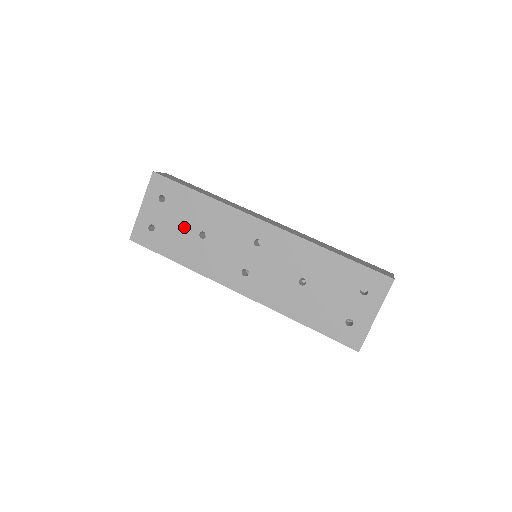
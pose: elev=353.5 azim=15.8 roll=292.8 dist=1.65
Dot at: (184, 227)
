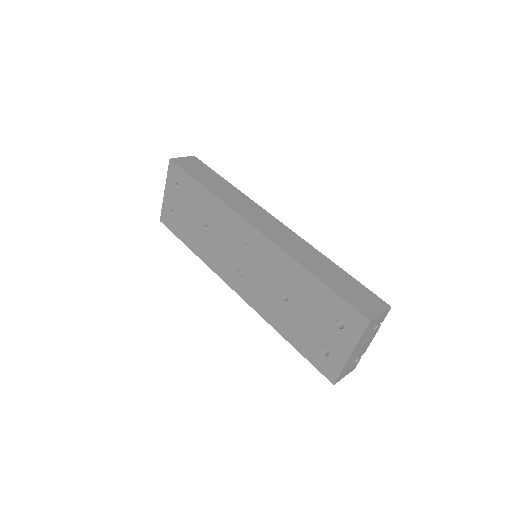
Dot at: (194, 218)
